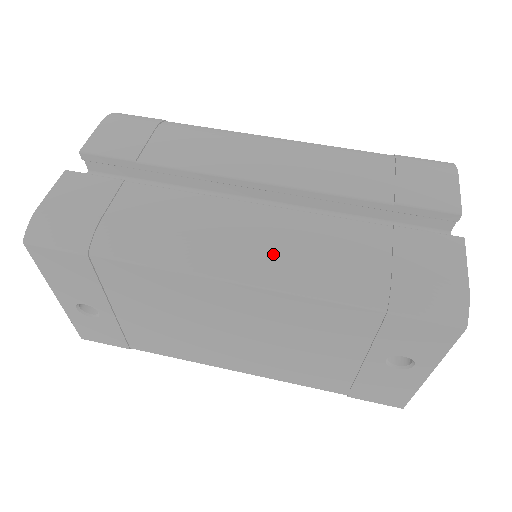
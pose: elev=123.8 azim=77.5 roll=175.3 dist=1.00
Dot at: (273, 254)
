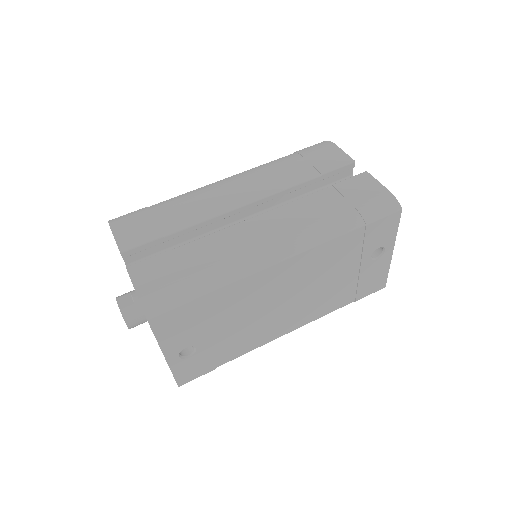
Dot at: (293, 233)
